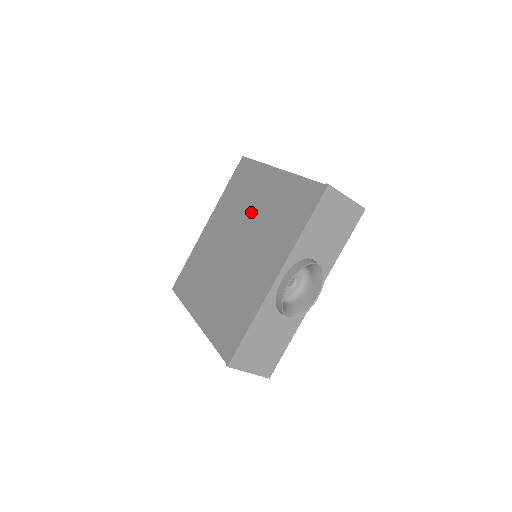
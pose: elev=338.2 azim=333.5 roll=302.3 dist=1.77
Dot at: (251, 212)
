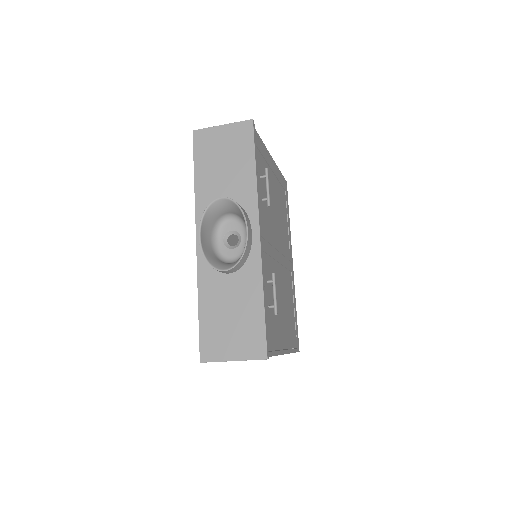
Dot at: occluded
